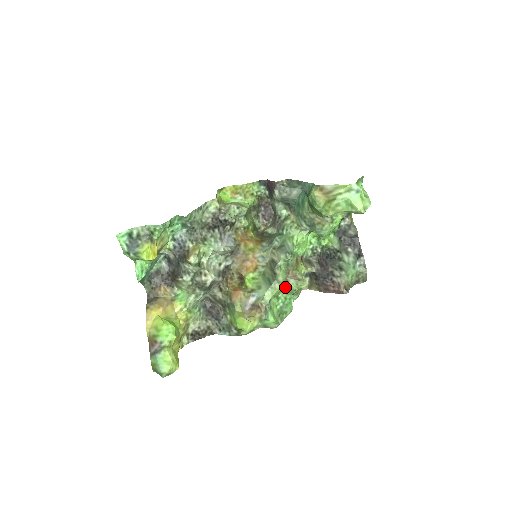
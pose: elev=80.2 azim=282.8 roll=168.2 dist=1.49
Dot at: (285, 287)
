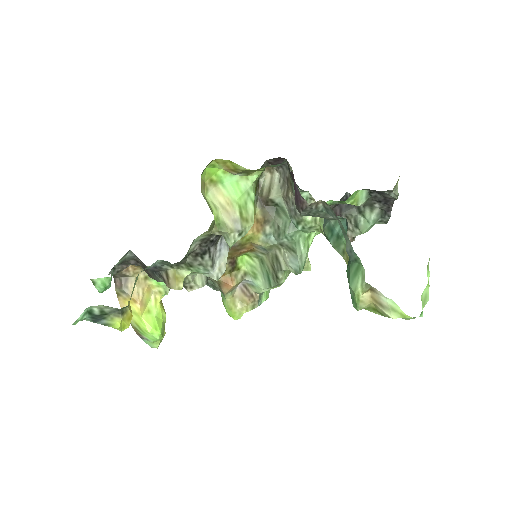
Dot at: occluded
